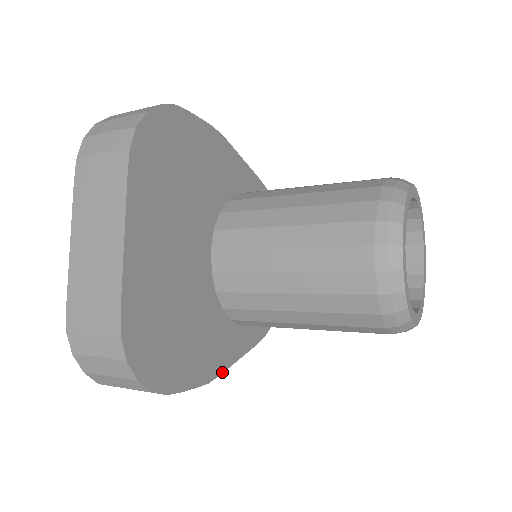
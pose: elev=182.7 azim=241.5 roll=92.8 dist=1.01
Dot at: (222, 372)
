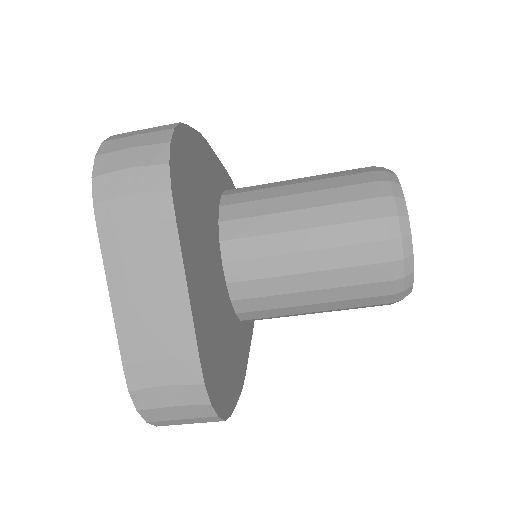
Dot at: (245, 372)
